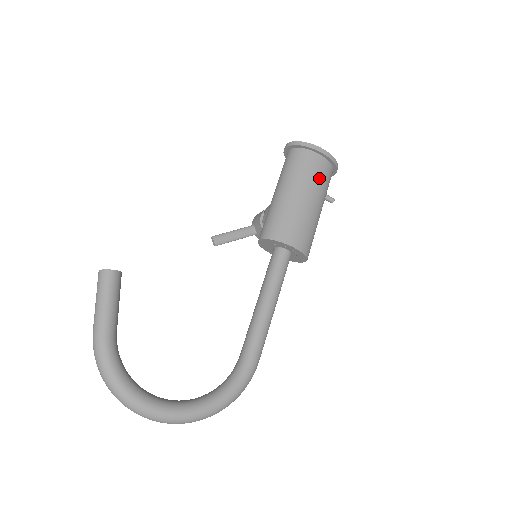
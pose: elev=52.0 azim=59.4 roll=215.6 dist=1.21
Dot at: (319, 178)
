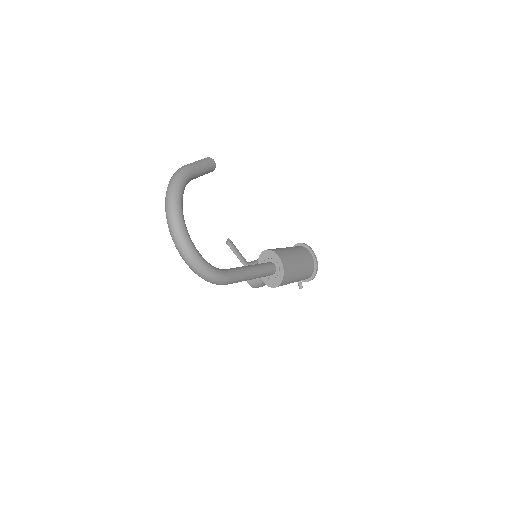
Dot at: (308, 265)
